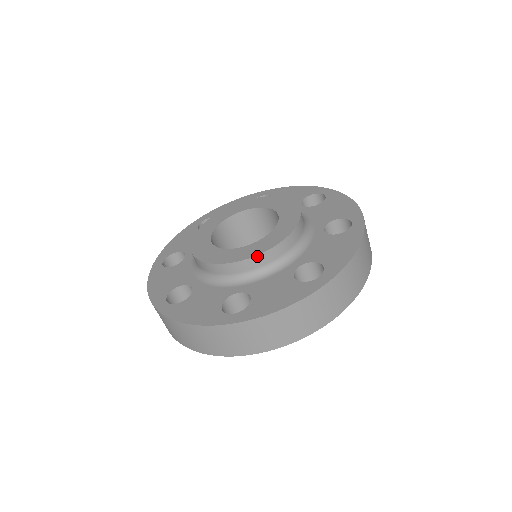
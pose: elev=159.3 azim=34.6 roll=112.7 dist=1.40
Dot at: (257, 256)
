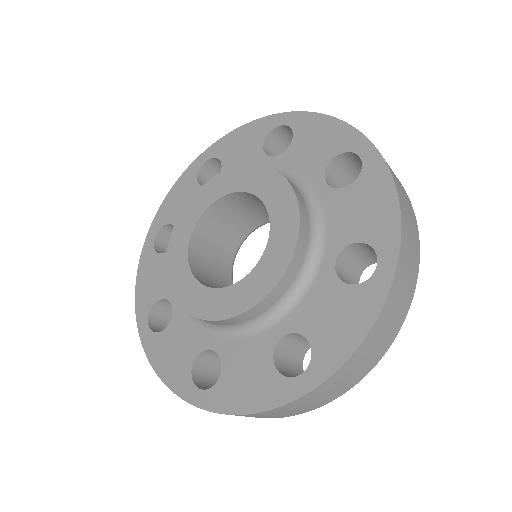
Dot at: (279, 282)
